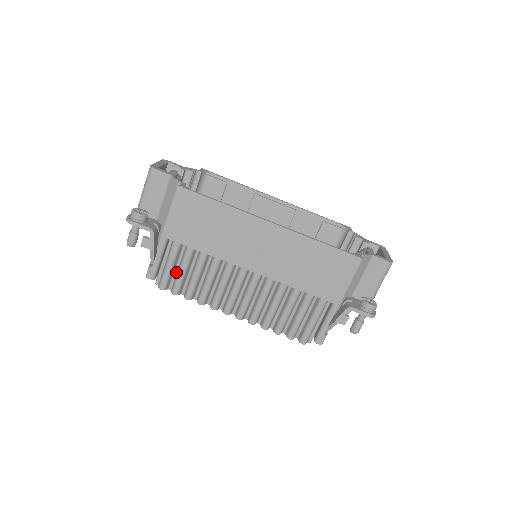
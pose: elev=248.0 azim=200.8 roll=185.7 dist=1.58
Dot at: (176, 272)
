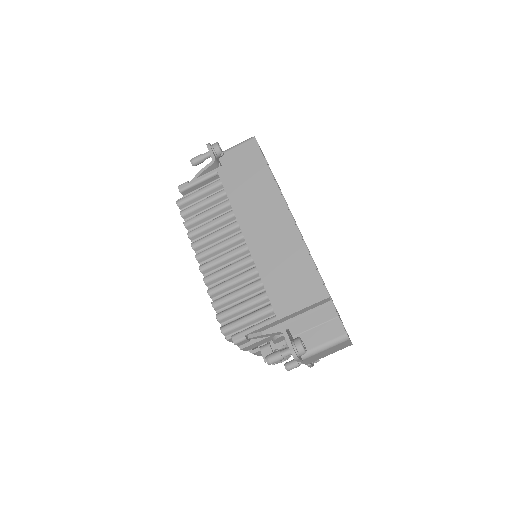
Dot at: occluded
